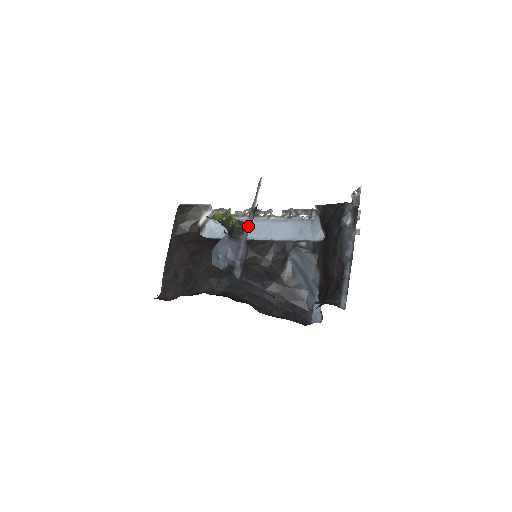
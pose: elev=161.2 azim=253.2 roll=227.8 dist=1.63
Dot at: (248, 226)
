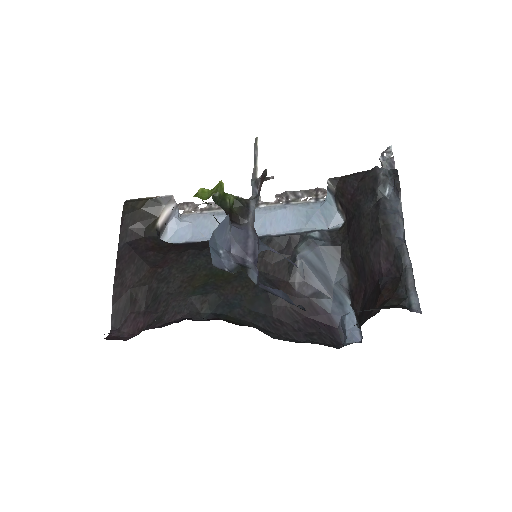
Dot at: (253, 204)
